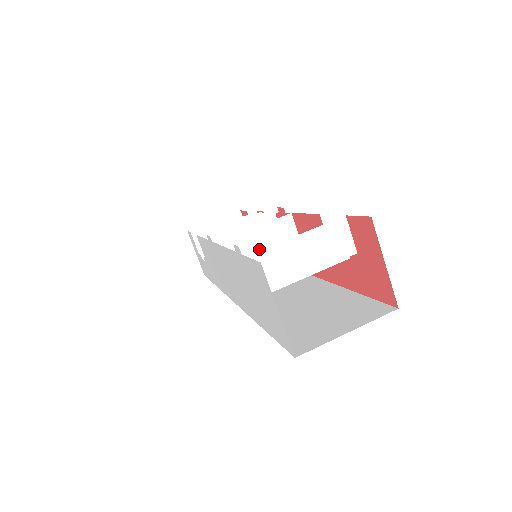
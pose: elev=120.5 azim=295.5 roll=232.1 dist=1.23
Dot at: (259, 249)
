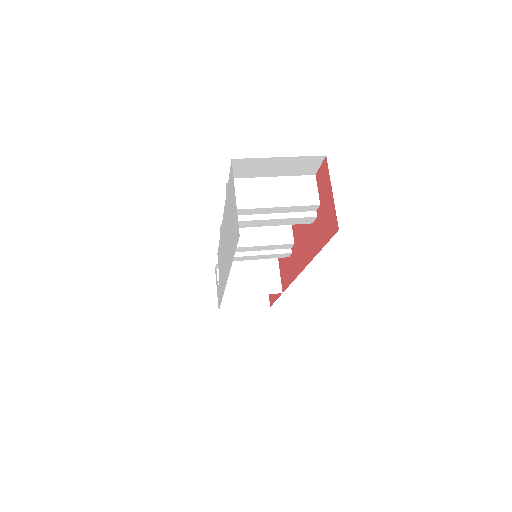
Dot at: (257, 239)
